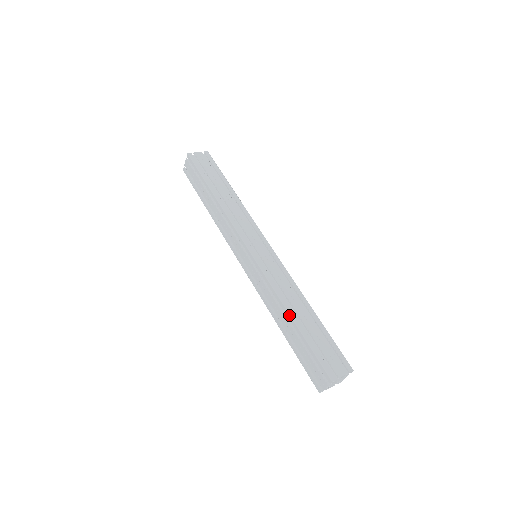
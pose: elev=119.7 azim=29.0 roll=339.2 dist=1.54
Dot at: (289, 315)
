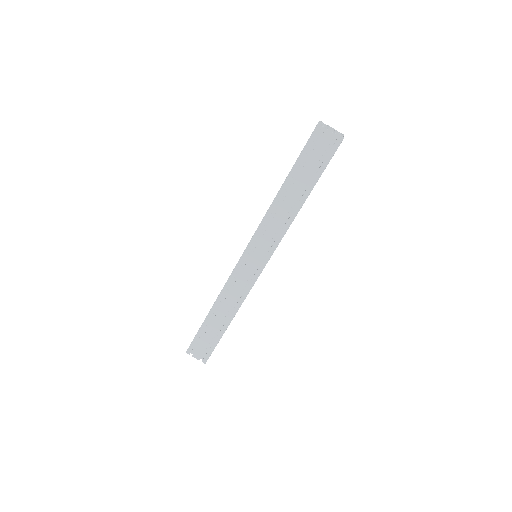
Dot at: (210, 309)
